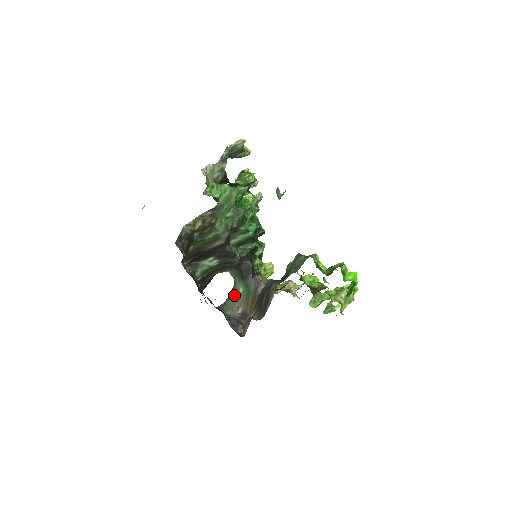
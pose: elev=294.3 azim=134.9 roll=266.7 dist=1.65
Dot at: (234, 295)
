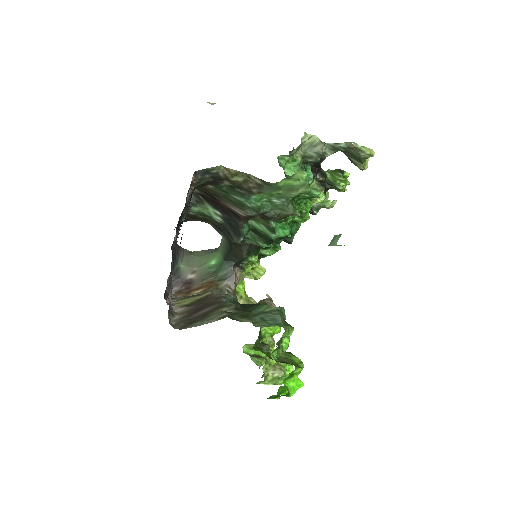
Dot at: (205, 257)
